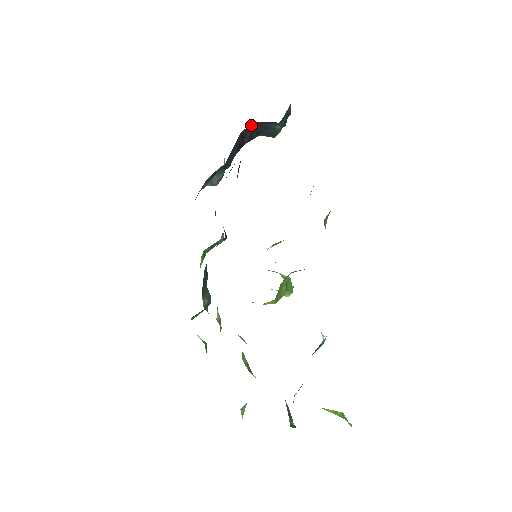
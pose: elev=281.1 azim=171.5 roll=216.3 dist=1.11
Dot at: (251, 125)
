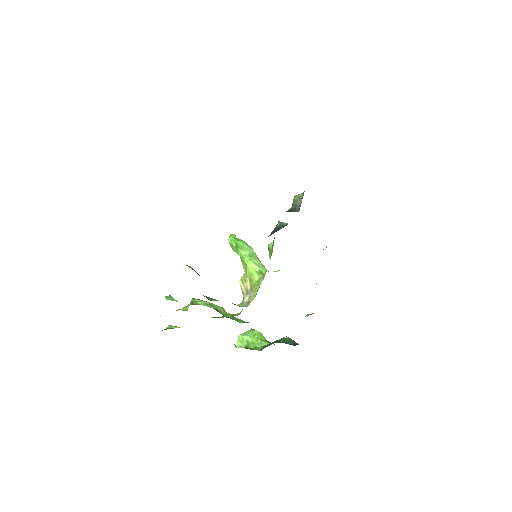
Dot at: occluded
